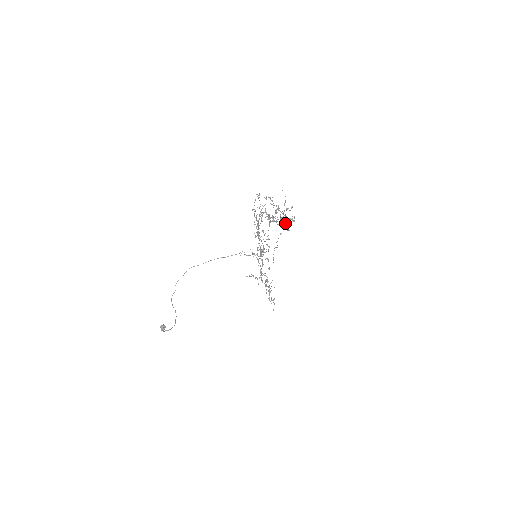
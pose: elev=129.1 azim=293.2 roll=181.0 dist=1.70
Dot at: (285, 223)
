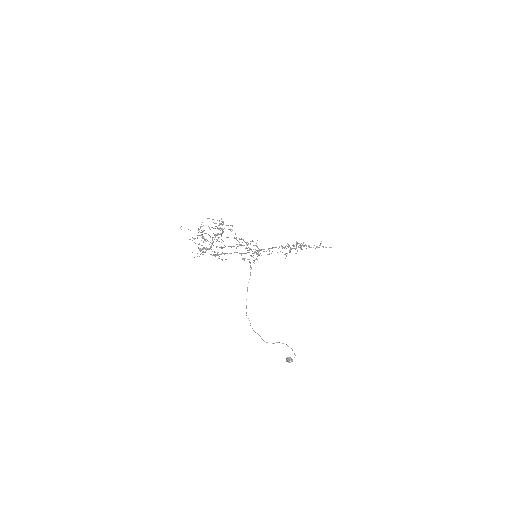
Dot at: occluded
